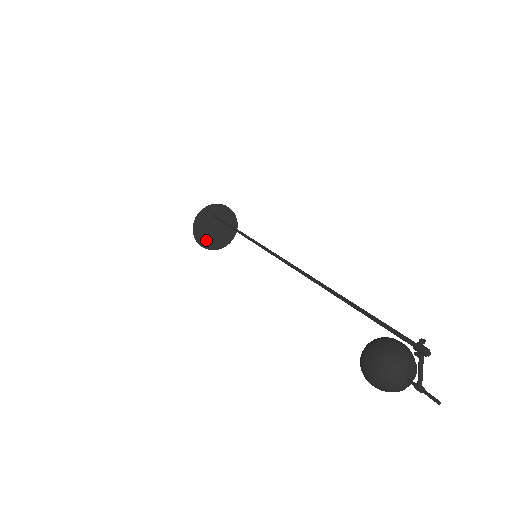
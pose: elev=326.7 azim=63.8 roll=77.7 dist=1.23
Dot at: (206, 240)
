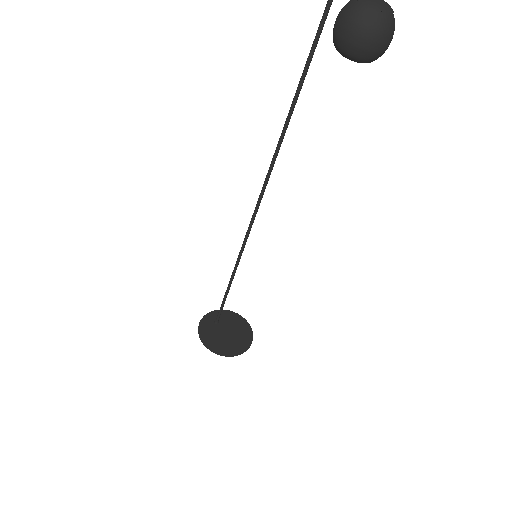
Dot at: (225, 348)
